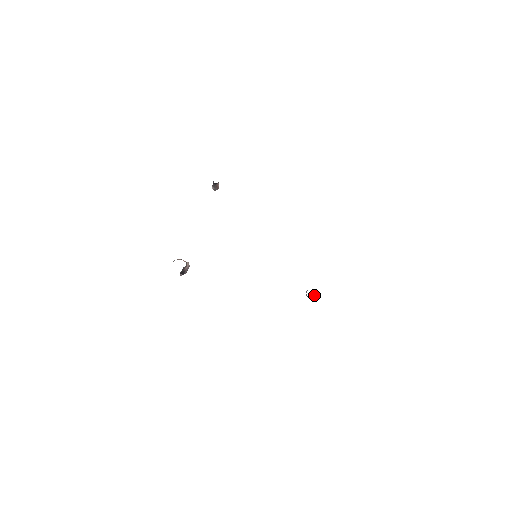
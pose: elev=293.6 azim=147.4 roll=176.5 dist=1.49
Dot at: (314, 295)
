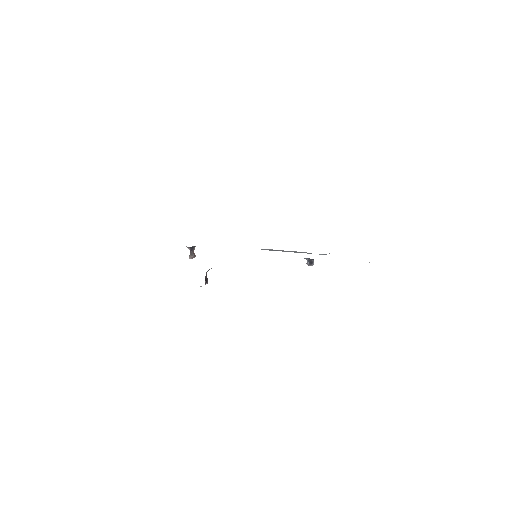
Dot at: (313, 262)
